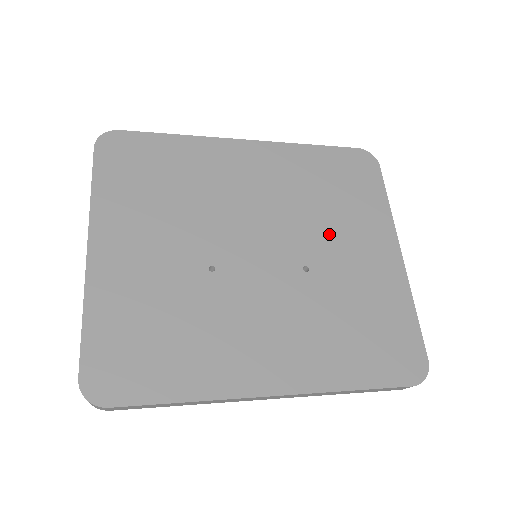
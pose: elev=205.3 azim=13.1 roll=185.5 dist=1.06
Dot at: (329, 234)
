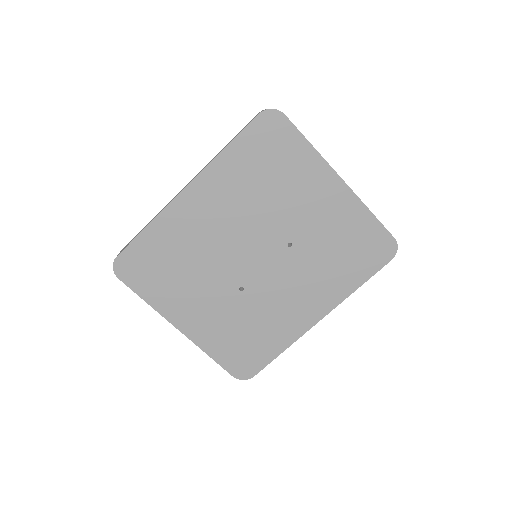
Dot at: (287, 209)
